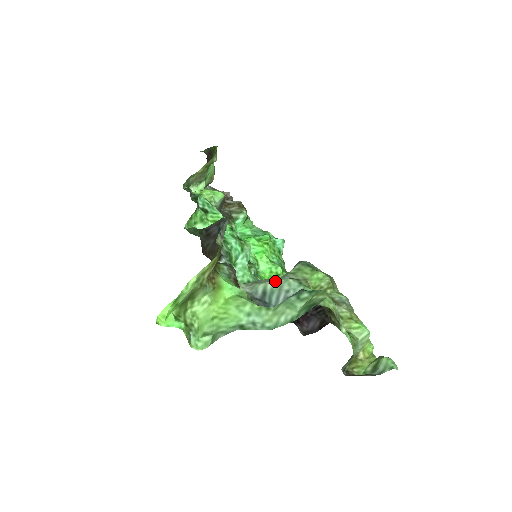
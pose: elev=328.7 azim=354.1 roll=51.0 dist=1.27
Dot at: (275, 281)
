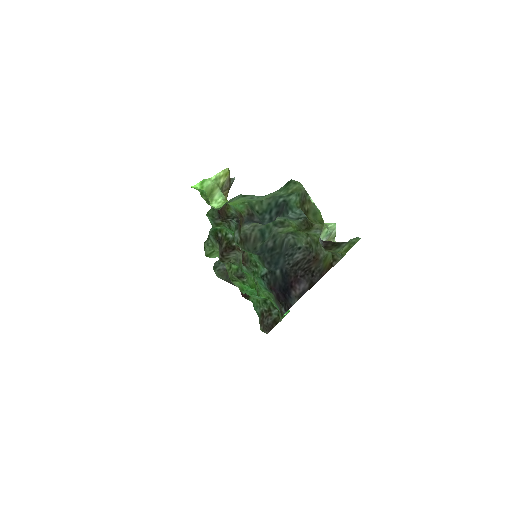
Dot at: occluded
